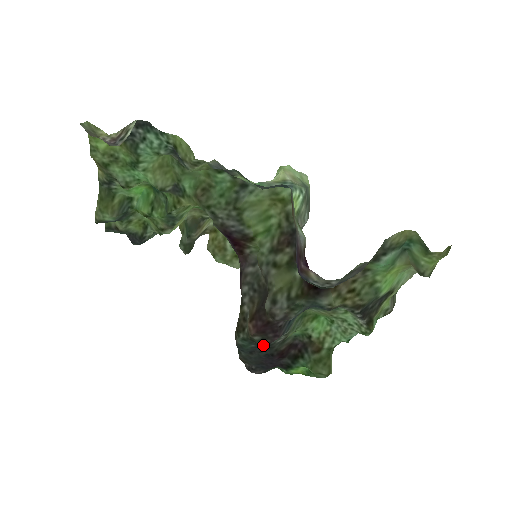
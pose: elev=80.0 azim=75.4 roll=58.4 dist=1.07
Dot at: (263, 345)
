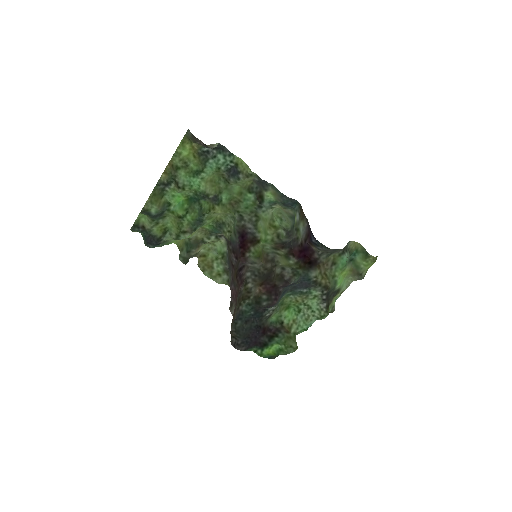
Dot at: (265, 306)
